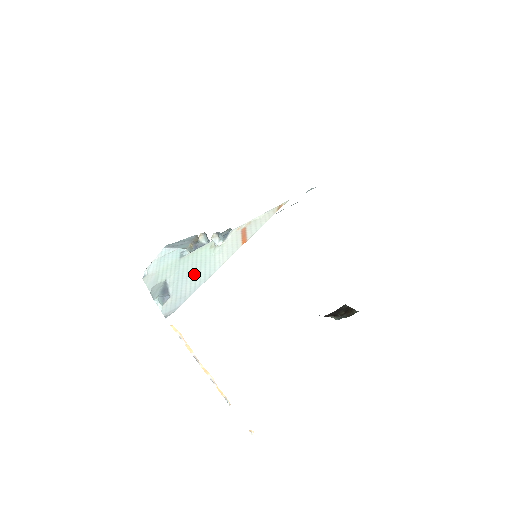
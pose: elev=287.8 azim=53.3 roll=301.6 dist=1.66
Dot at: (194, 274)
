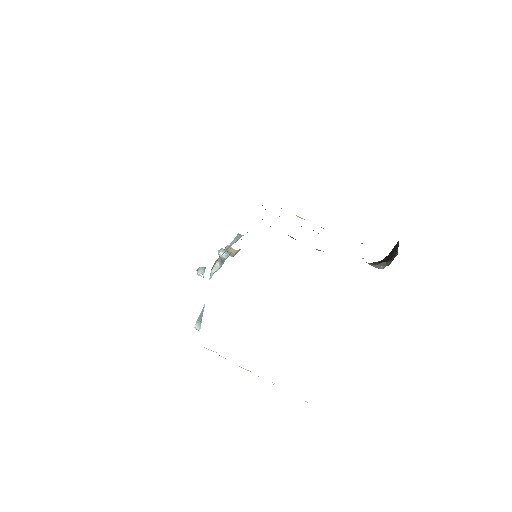
Dot at: occluded
